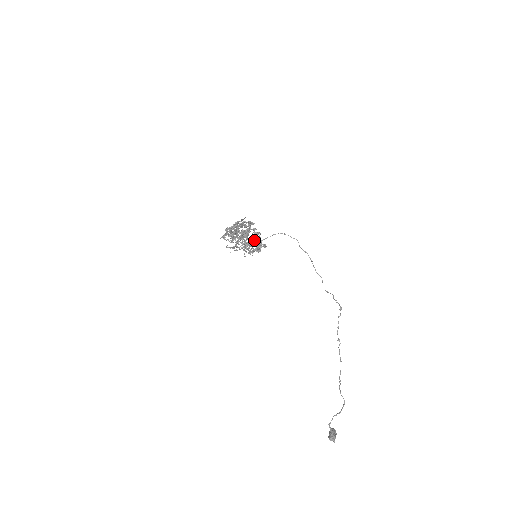
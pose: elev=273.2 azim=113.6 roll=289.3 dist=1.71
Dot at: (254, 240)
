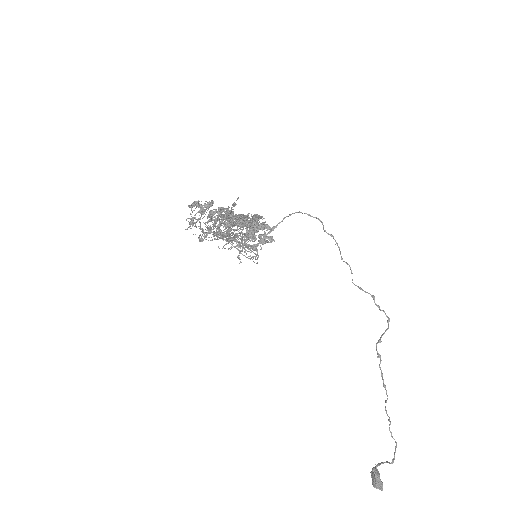
Dot at: (253, 232)
